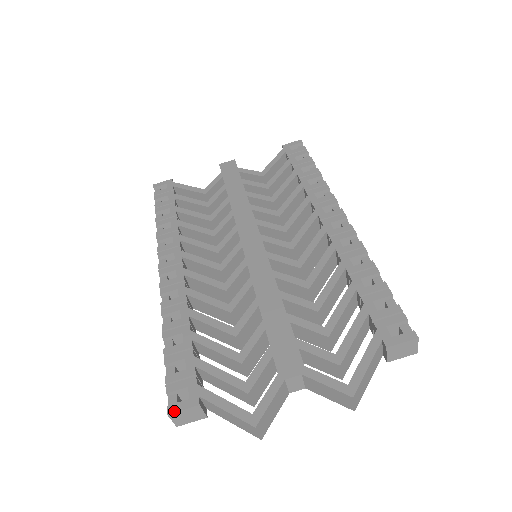
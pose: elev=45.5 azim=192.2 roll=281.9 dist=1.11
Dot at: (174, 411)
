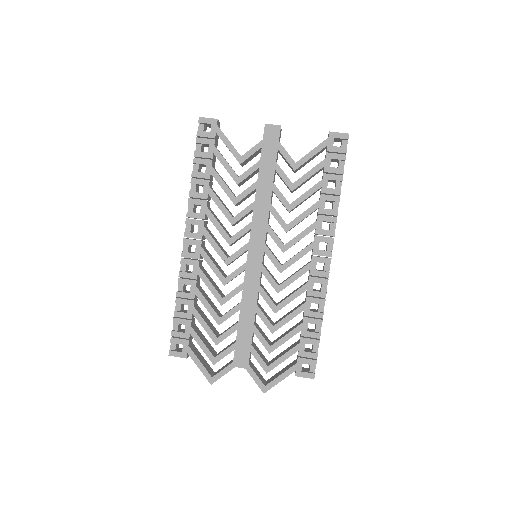
Dot at: (172, 355)
